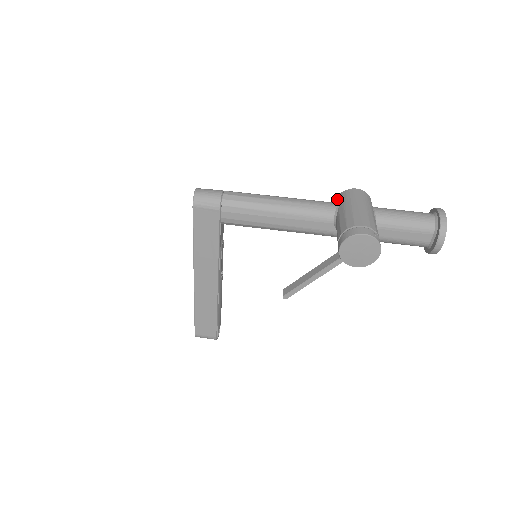
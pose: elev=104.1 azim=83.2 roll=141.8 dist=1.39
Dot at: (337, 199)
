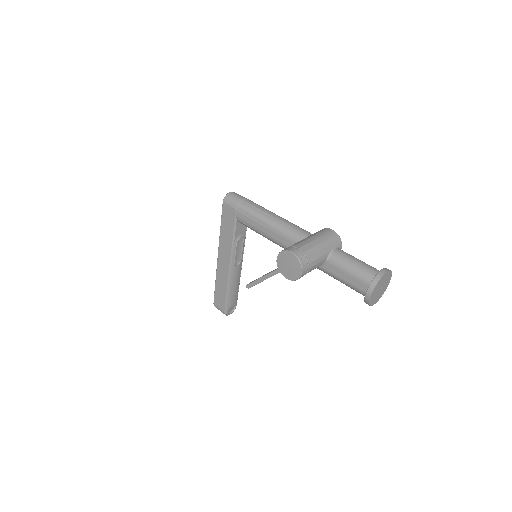
Dot at: occluded
